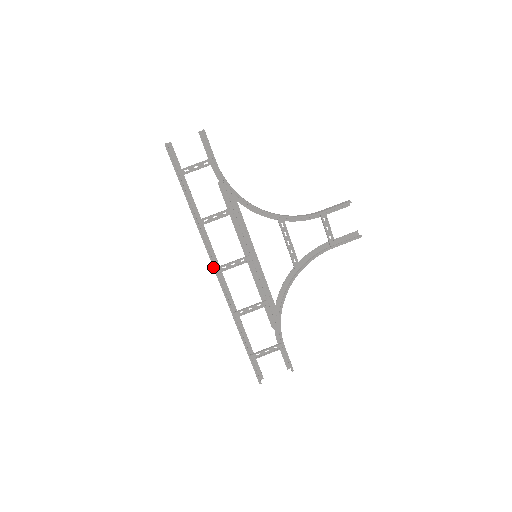
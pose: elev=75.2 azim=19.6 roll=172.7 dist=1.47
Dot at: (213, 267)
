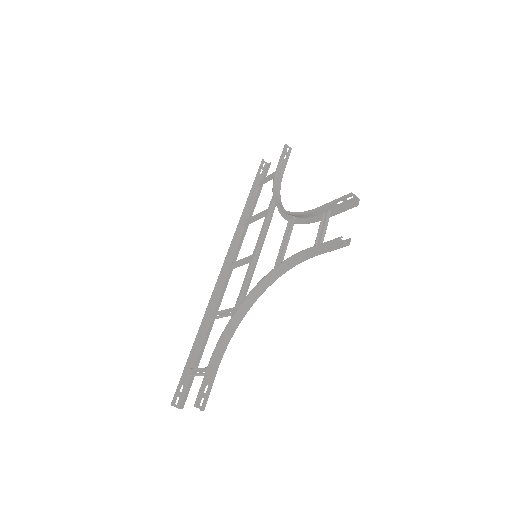
Dot at: (225, 258)
